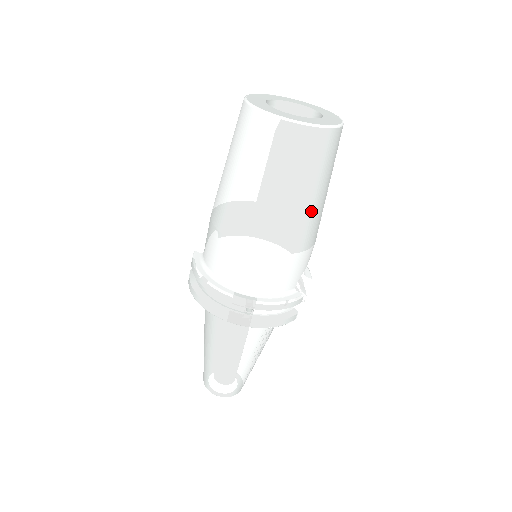
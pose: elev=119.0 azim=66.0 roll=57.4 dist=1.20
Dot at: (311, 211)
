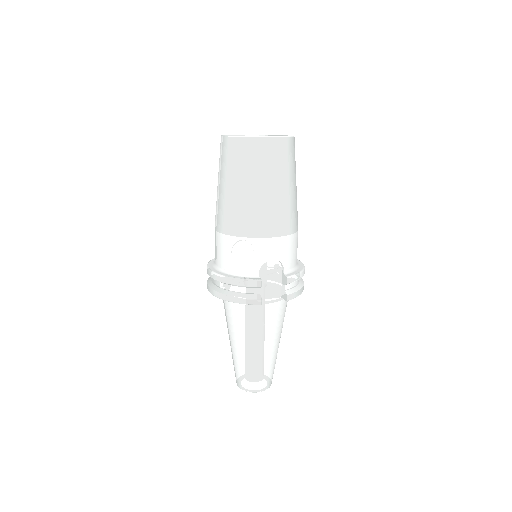
Dot at: (252, 202)
